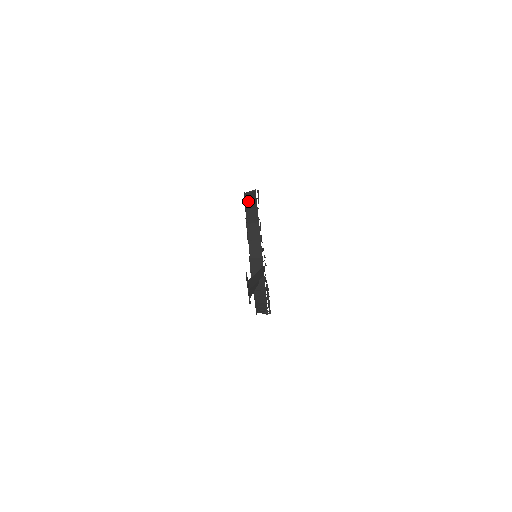
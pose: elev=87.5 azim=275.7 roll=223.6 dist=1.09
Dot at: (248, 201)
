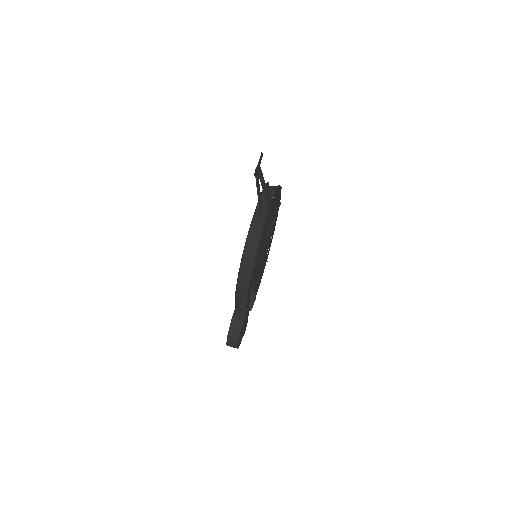
Dot at: occluded
